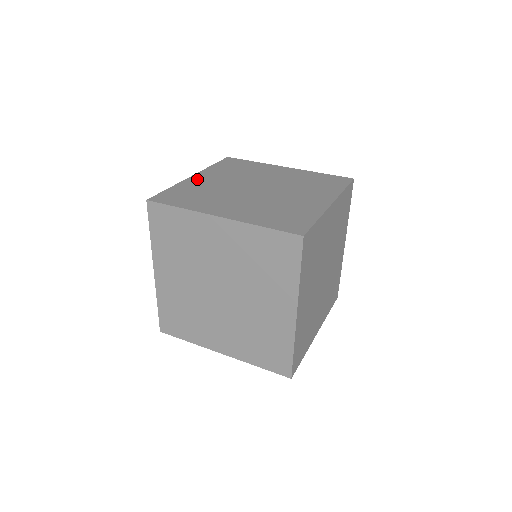
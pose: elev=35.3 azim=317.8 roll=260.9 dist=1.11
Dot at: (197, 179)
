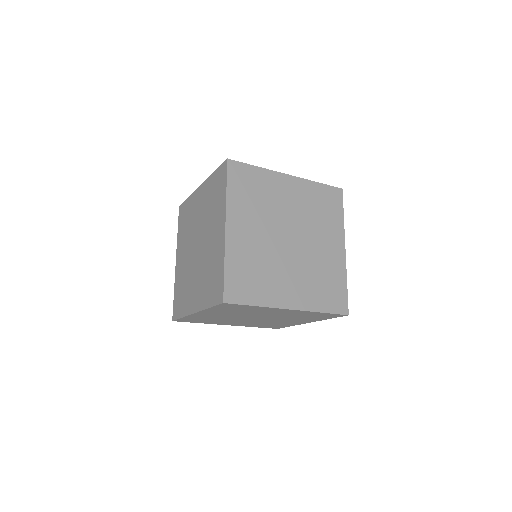
Dot at: (235, 236)
